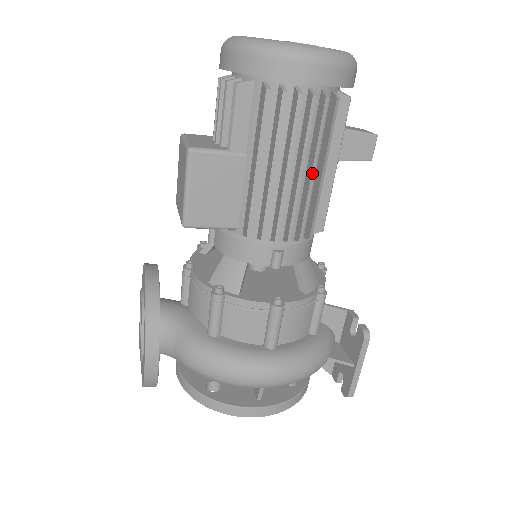
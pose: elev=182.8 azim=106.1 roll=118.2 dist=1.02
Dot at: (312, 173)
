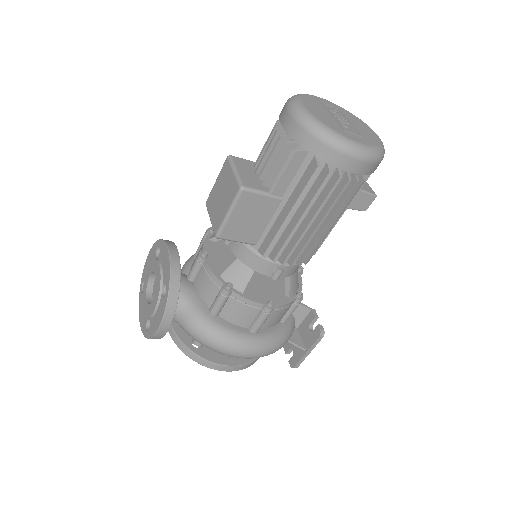
Dot at: (326, 226)
